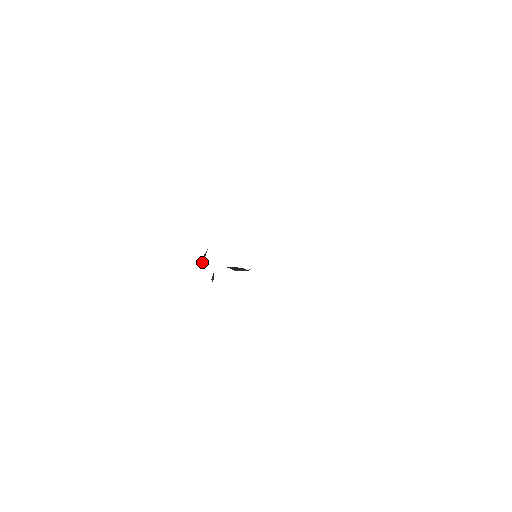
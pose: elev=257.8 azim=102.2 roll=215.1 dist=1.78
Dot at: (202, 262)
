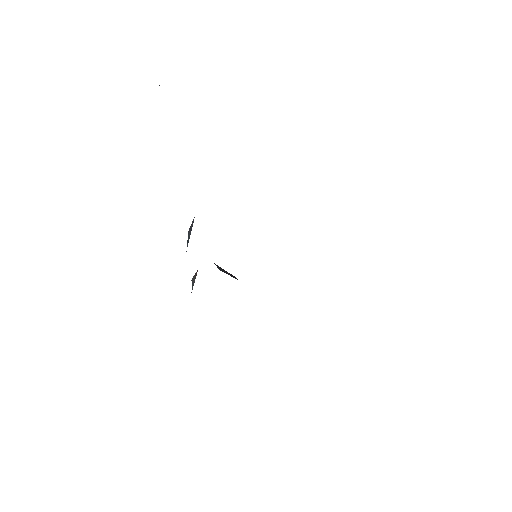
Dot at: (187, 242)
